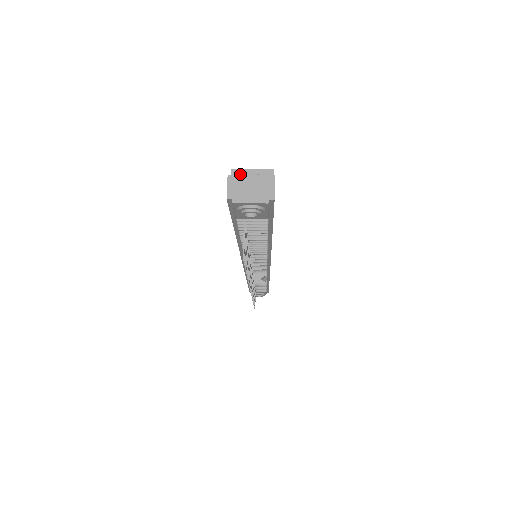
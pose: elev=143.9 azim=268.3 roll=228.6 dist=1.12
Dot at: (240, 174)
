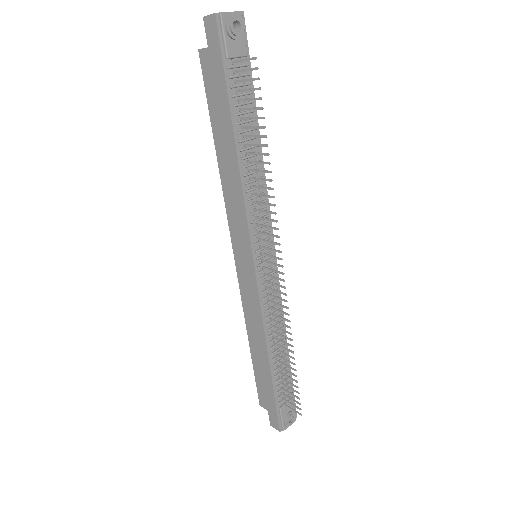
Dot at: occluded
